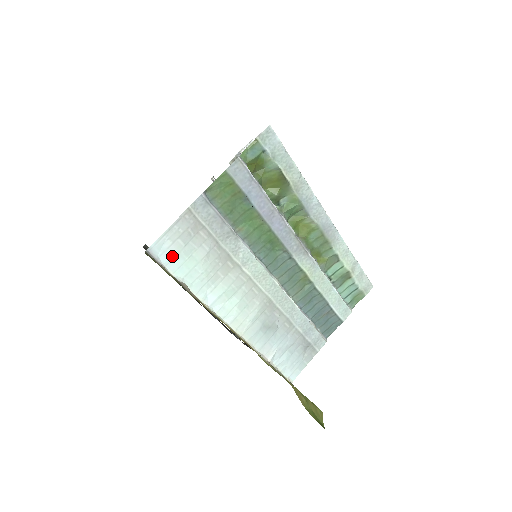
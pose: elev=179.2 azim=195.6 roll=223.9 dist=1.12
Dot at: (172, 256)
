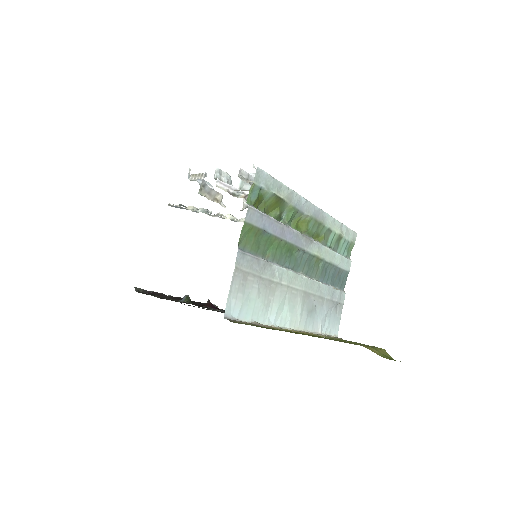
Dot at: (239, 309)
